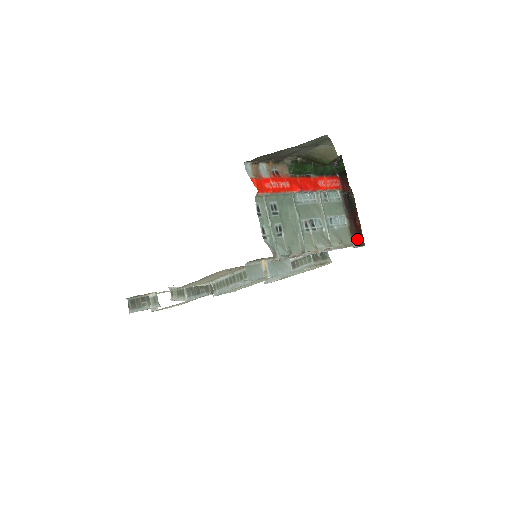
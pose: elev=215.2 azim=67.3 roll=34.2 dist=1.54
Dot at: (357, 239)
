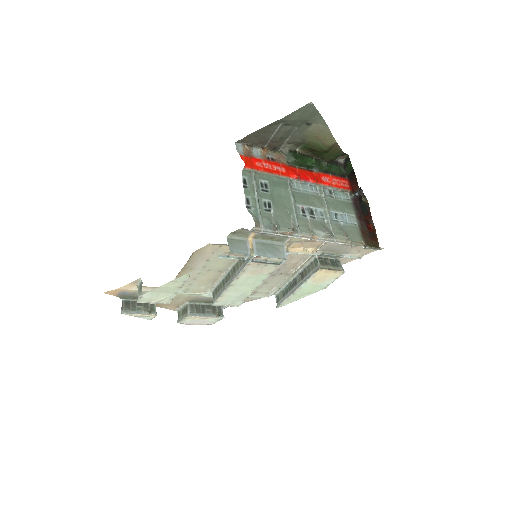
Dot at: (369, 240)
